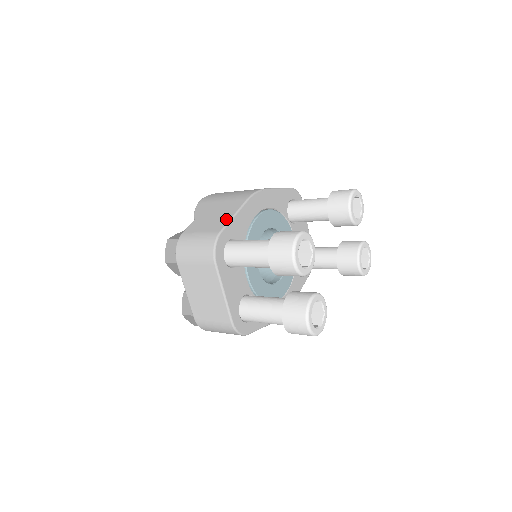
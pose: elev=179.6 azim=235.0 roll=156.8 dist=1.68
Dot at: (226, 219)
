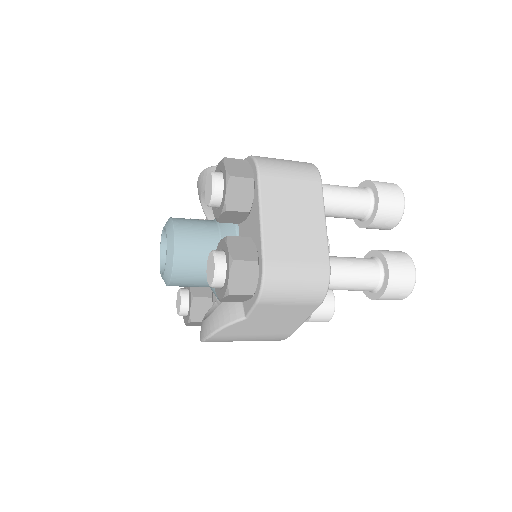
Dot at: occluded
